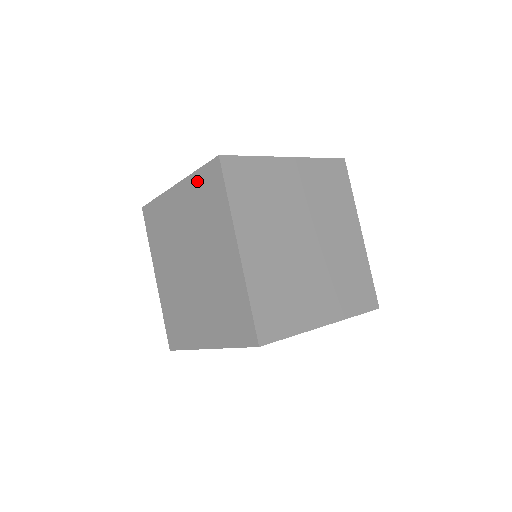
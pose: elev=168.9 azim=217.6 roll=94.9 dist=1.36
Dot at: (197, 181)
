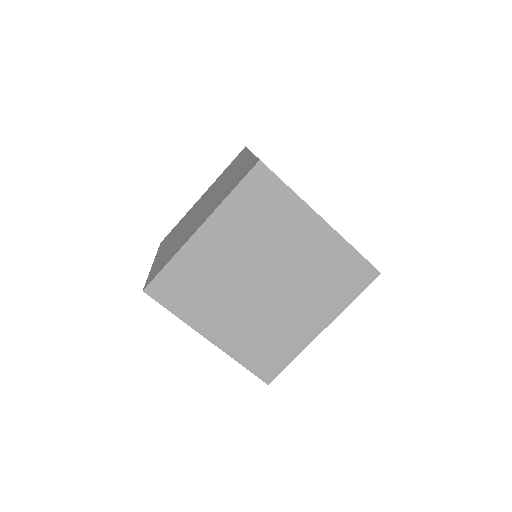
Dot at: (249, 163)
